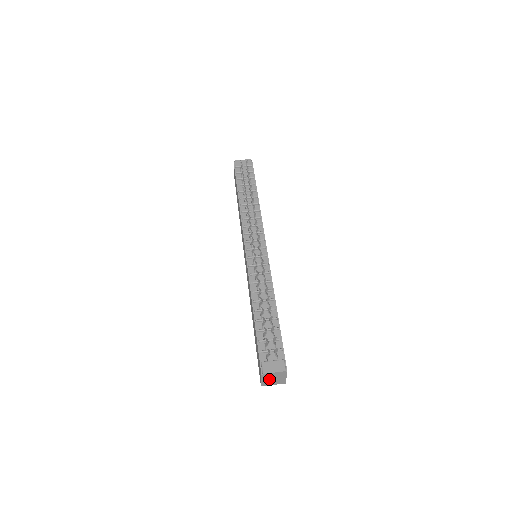
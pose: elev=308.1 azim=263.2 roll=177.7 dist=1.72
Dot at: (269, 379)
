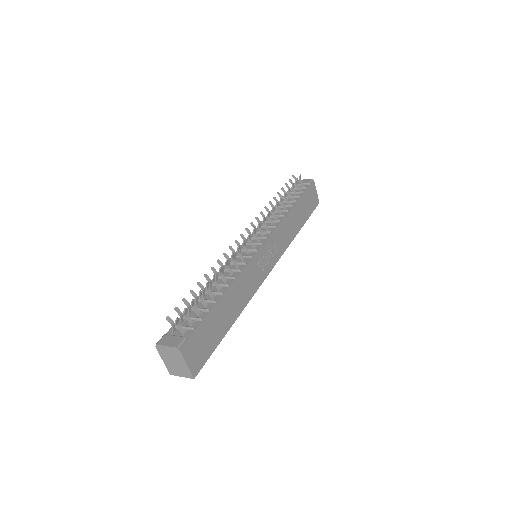
Dot at: (170, 361)
